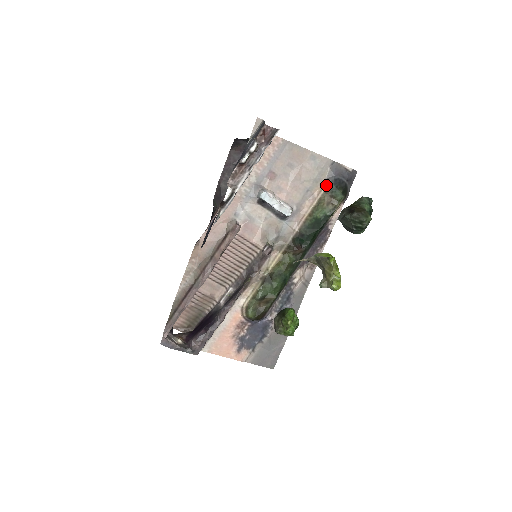
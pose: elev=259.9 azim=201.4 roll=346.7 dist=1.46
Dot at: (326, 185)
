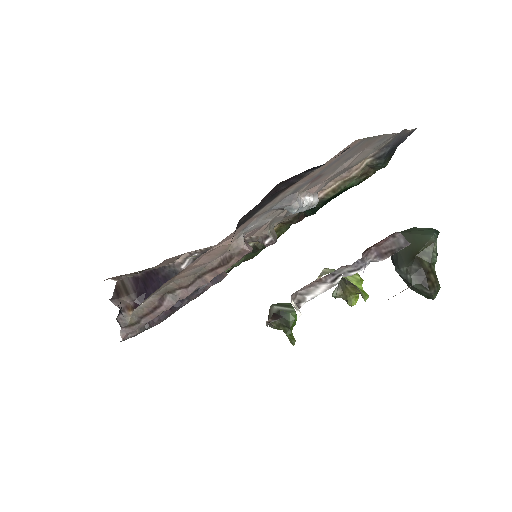
Dot at: (373, 157)
